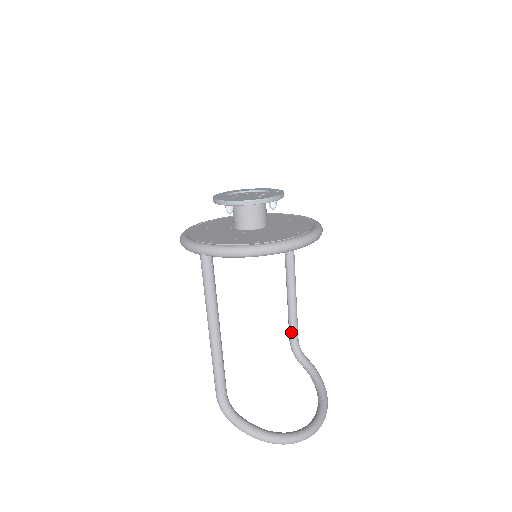
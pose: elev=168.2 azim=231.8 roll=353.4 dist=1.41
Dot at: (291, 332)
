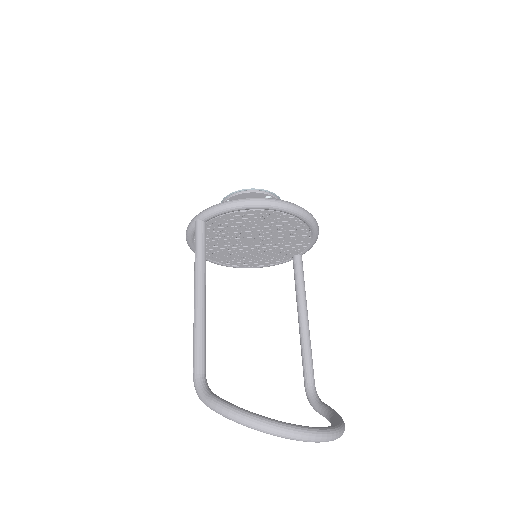
Dot at: (305, 371)
